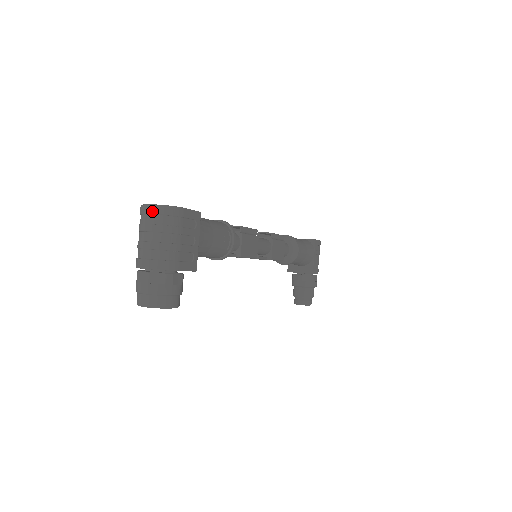
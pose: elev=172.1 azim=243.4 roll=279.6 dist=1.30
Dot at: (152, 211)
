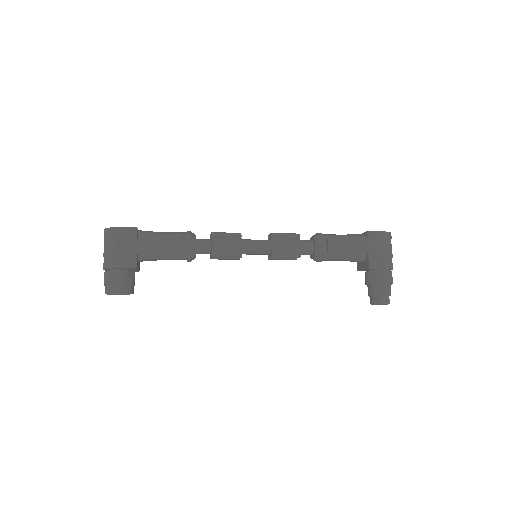
Dot at: (104, 234)
